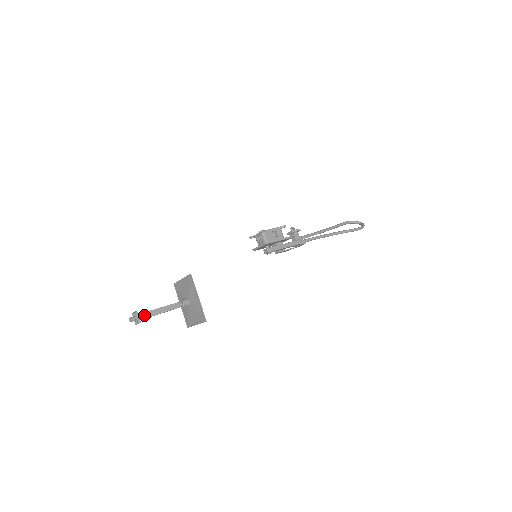
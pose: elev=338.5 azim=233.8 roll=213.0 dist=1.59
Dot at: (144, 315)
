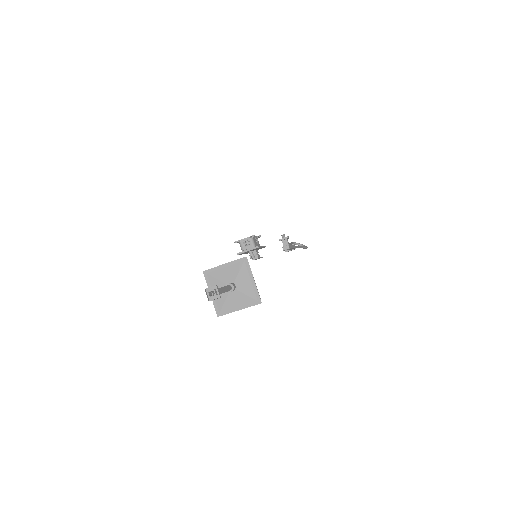
Dot at: occluded
